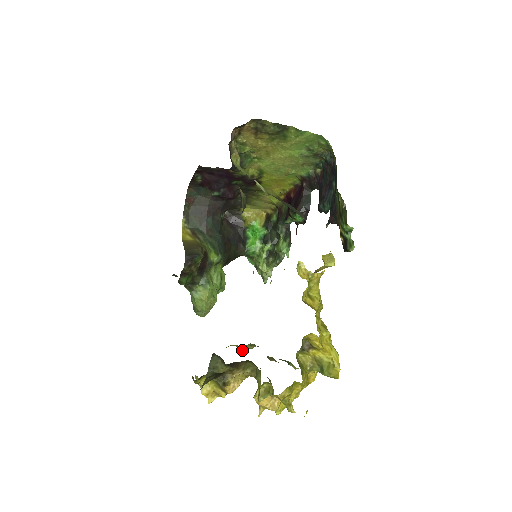
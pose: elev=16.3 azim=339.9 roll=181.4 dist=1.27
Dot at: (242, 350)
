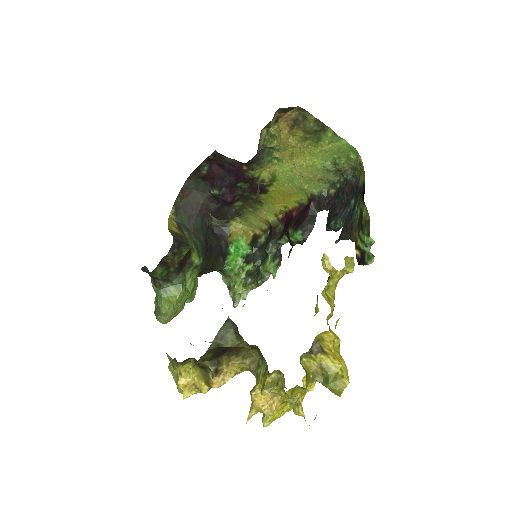
Dot at: occluded
